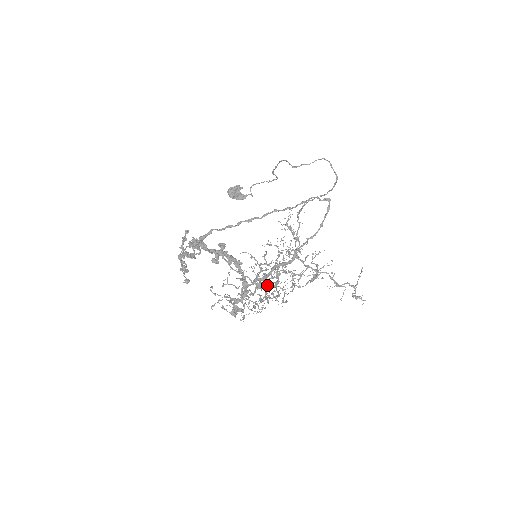
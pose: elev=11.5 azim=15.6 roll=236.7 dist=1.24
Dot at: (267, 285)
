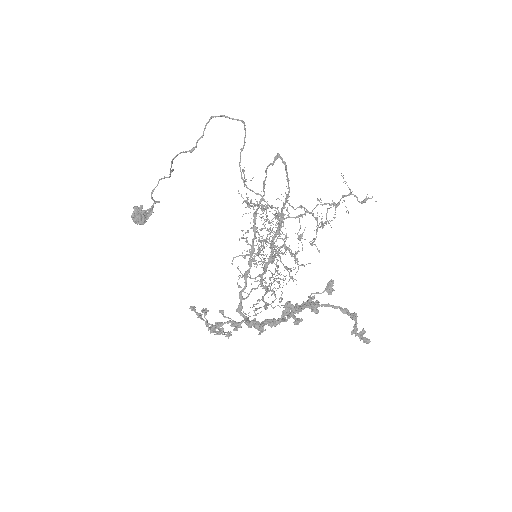
Dot at: (332, 281)
